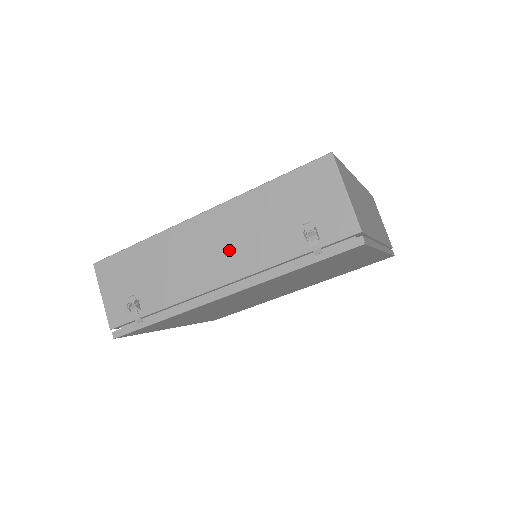
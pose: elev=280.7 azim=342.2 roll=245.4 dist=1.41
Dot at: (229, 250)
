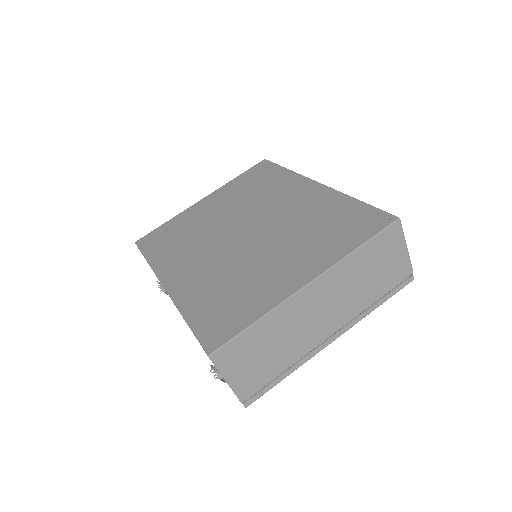
Dot at: occluded
